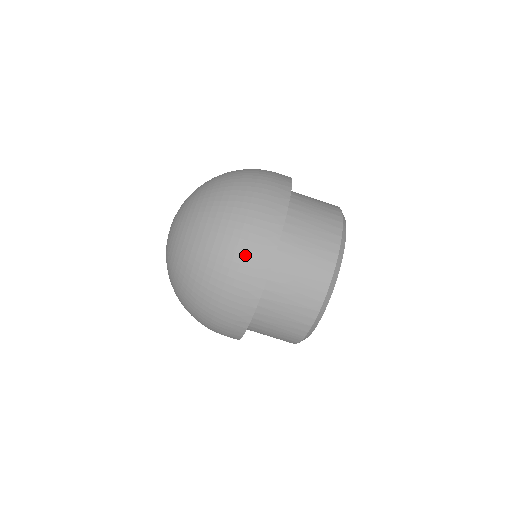
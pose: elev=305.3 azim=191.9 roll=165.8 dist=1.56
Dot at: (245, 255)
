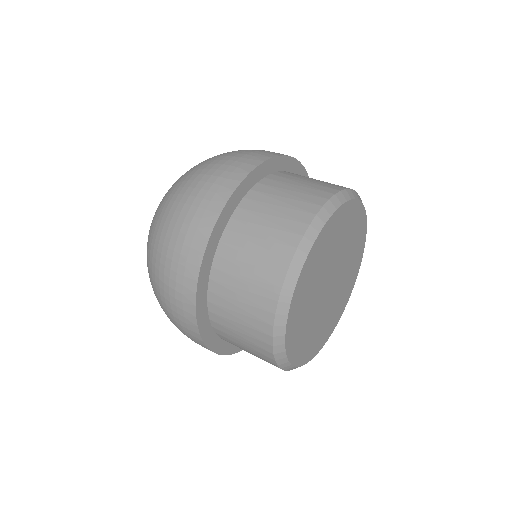
Dot at: (226, 164)
